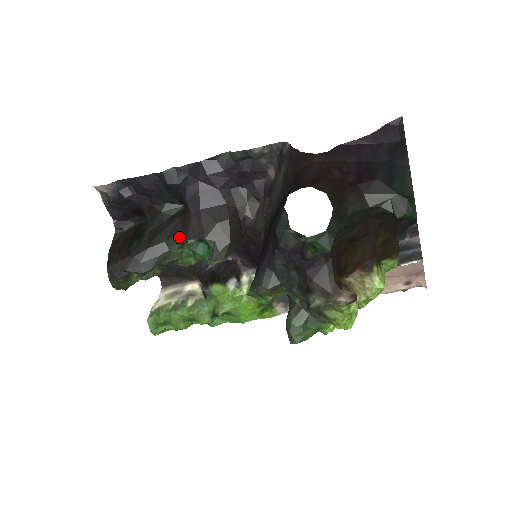
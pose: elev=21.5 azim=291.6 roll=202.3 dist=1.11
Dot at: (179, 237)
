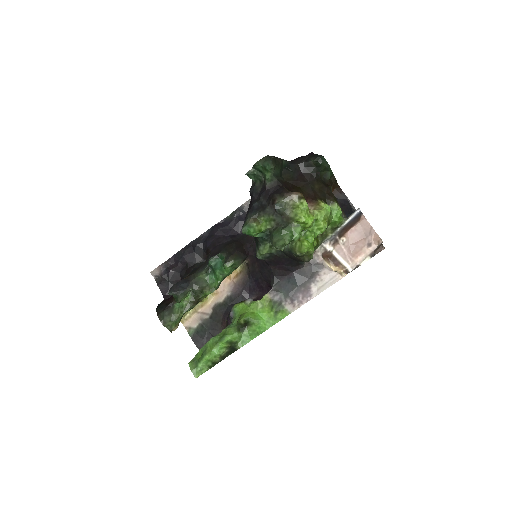
Dot at: (204, 266)
